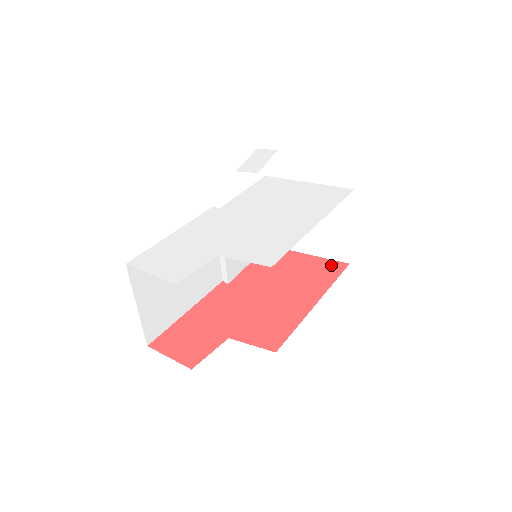
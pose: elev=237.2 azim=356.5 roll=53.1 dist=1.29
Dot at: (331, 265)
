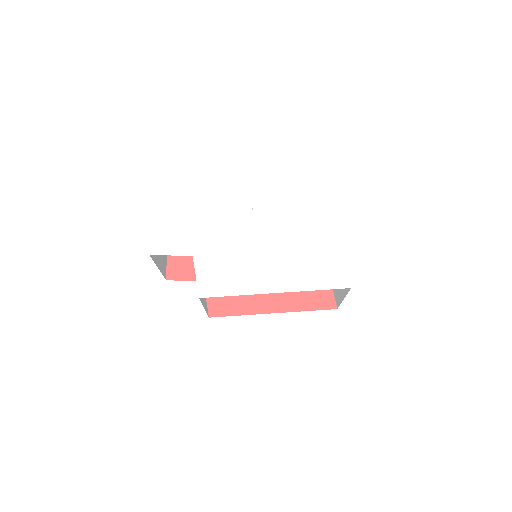
Dot at: (325, 297)
